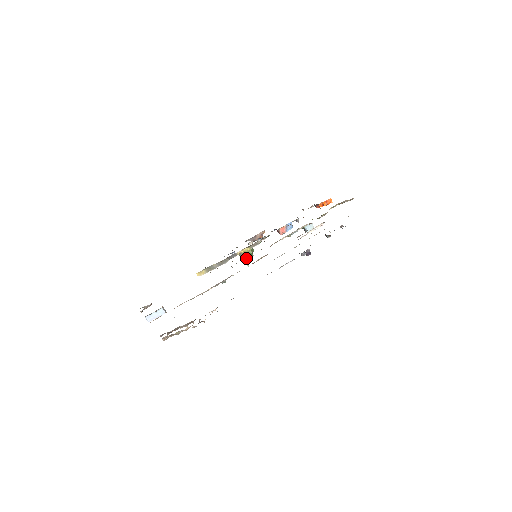
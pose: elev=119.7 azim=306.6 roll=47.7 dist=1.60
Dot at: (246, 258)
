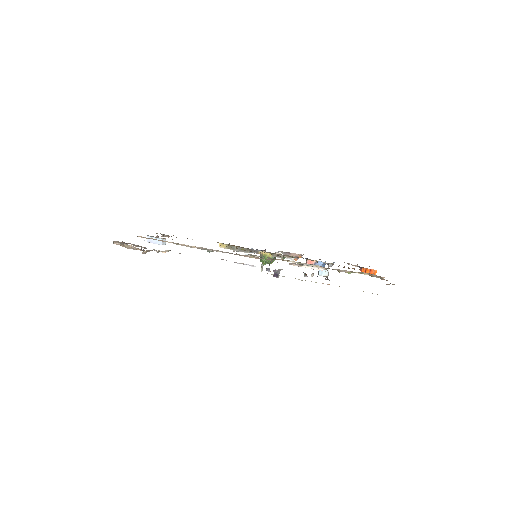
Dot at: (263, 261)
